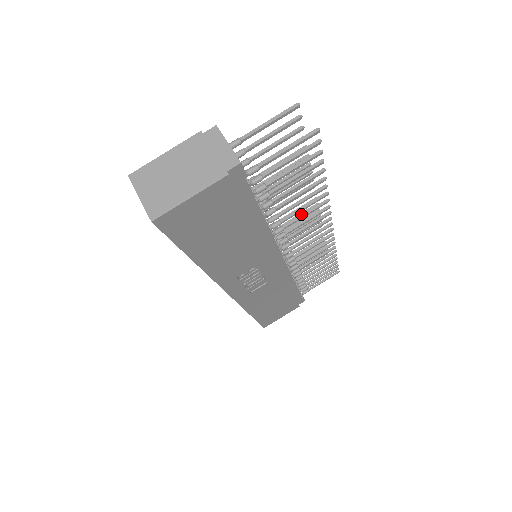
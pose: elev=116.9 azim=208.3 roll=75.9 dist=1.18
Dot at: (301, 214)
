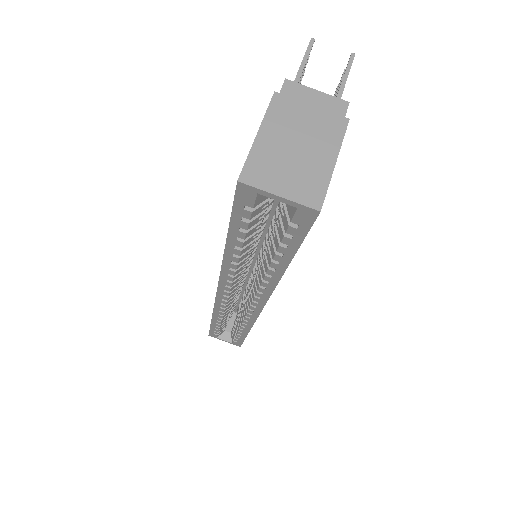
Dot at: occluded
